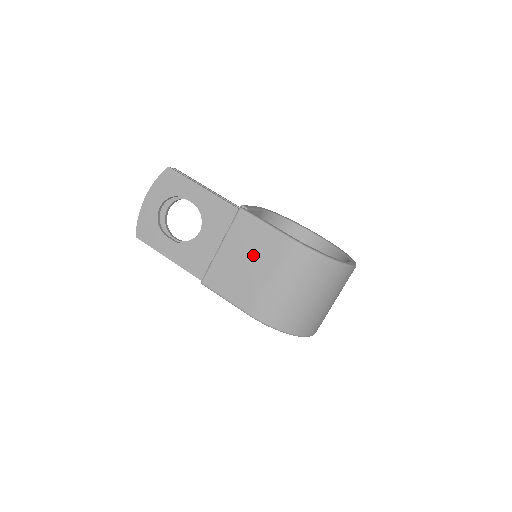
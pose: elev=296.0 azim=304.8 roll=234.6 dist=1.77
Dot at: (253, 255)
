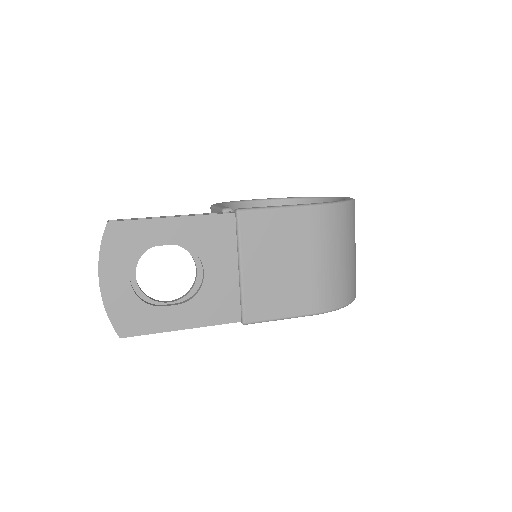
Dot at: (284, 251)
